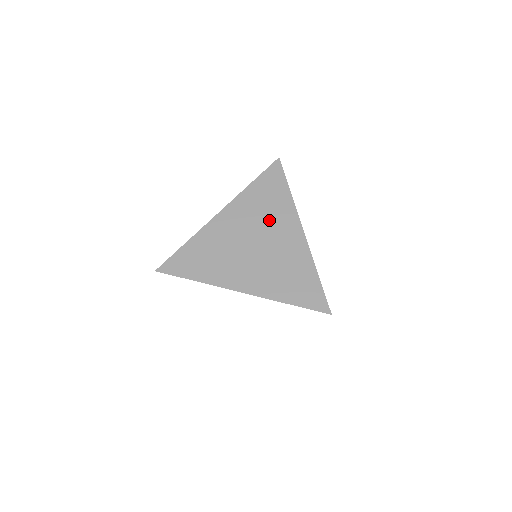
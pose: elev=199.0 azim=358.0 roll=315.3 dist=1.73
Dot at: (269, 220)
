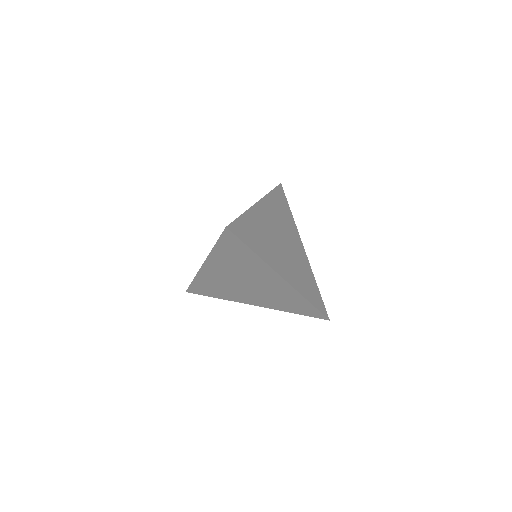
Dot at: (286, 228)
